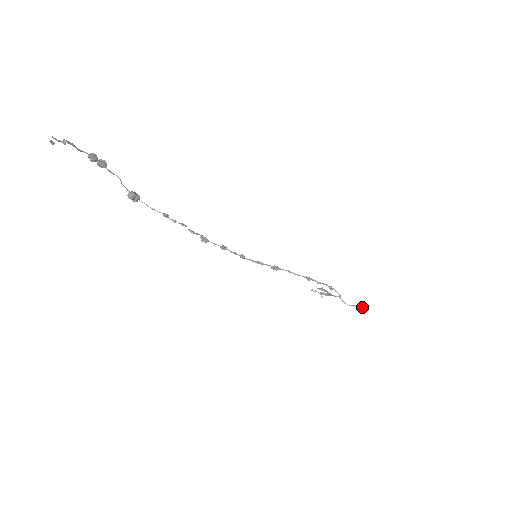
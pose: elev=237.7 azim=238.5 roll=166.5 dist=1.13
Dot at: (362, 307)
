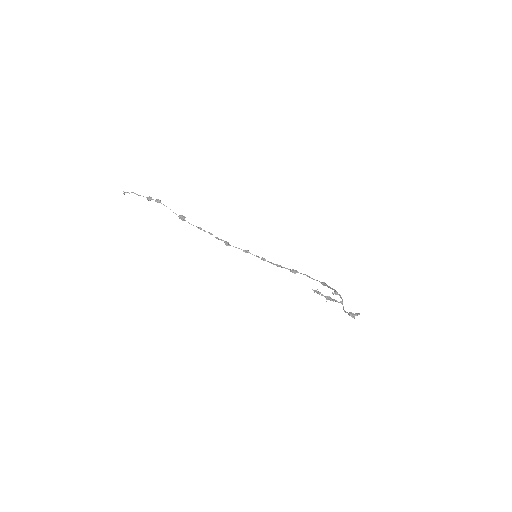
Dot at: (349, 314)
